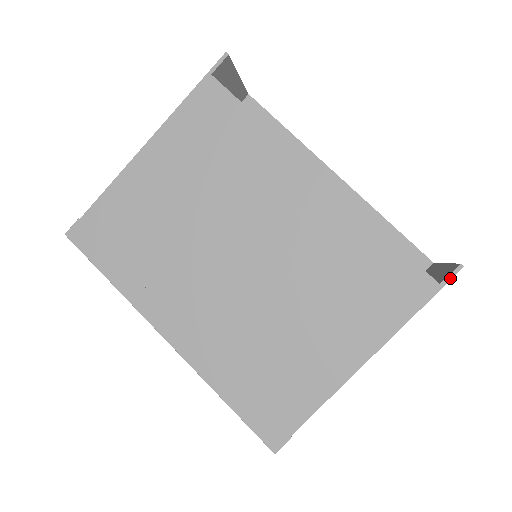
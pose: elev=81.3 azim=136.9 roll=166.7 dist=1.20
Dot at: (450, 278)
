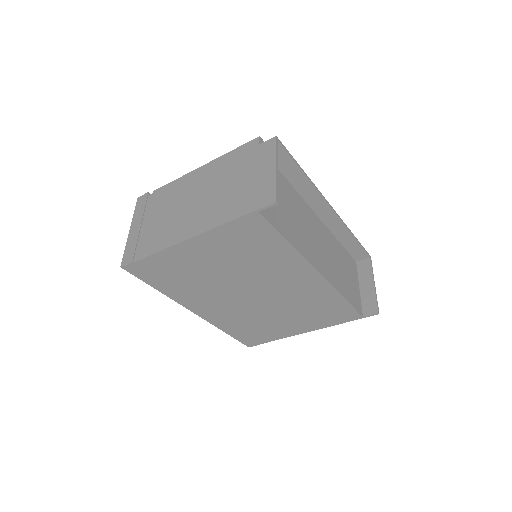
Dot at: occluded
